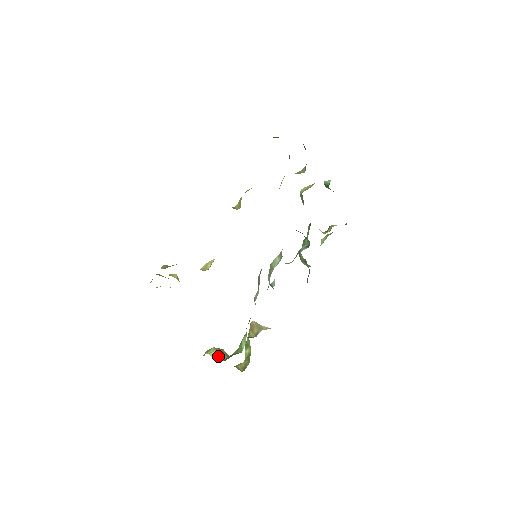
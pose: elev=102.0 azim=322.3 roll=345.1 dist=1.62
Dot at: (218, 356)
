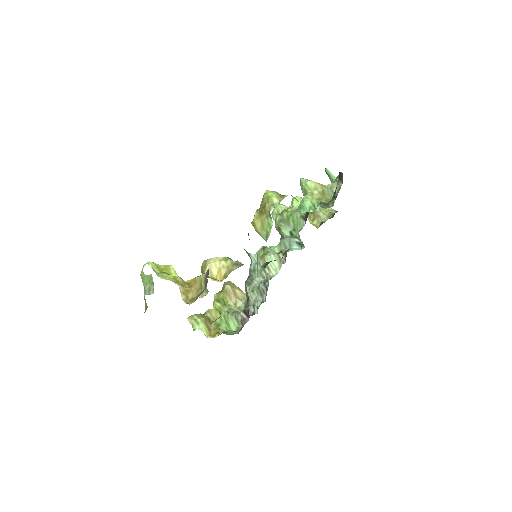
Dot at: (207, 330)
